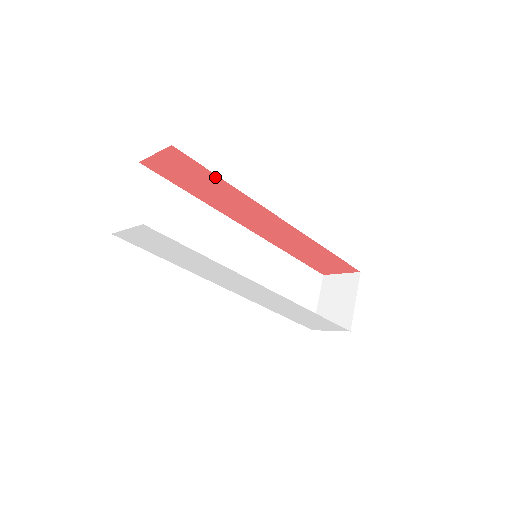
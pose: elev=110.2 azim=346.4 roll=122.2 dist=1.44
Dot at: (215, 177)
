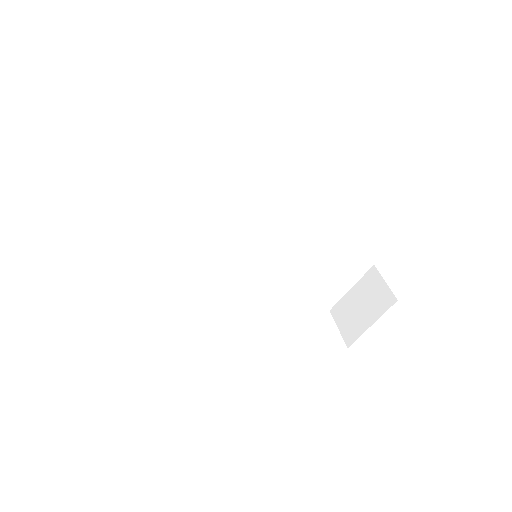
Dot at: occluded
